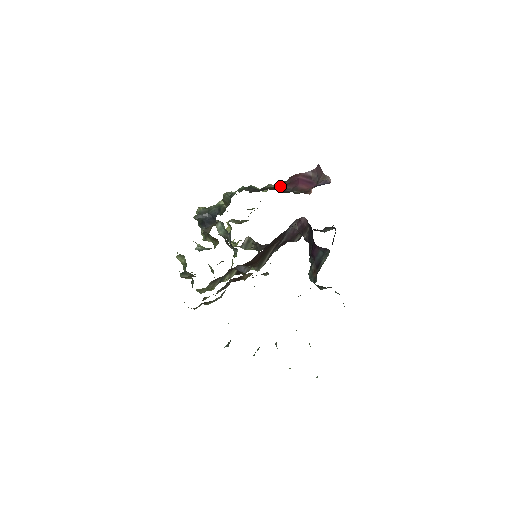
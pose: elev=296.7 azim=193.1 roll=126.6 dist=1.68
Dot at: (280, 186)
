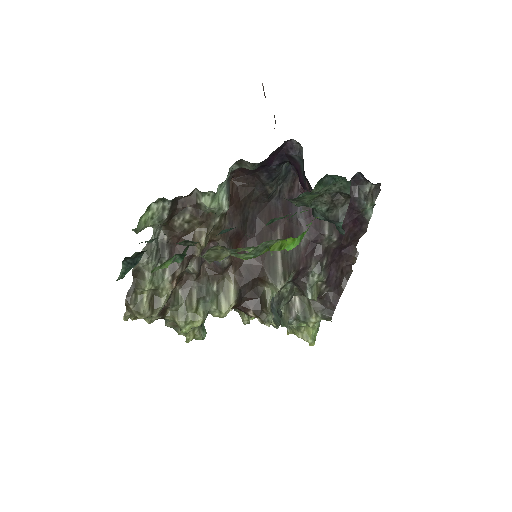
Dot at: occluded
